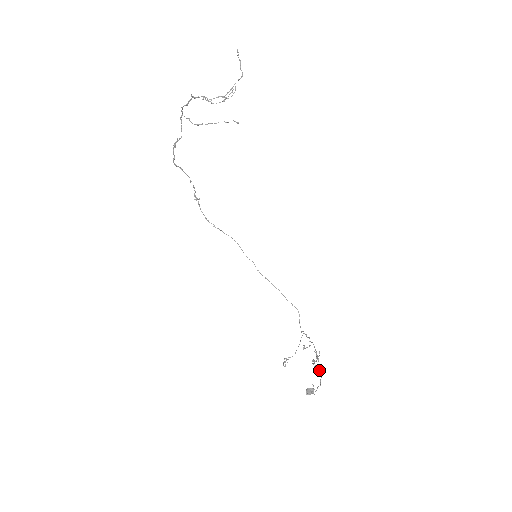
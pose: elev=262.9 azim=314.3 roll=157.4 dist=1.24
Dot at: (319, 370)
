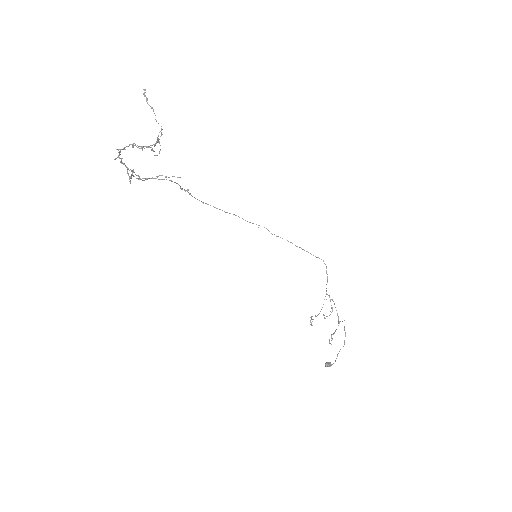
Dot at: (344, 327)
